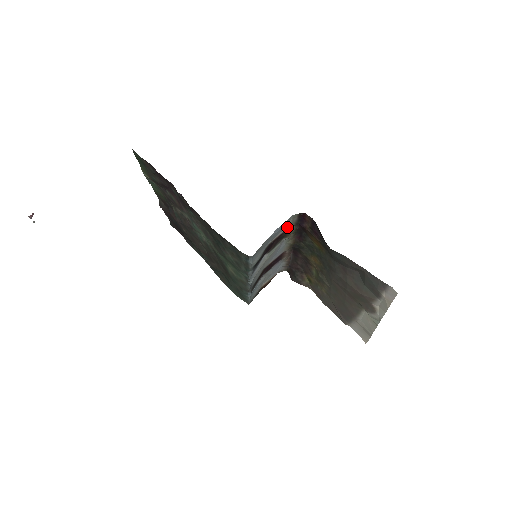
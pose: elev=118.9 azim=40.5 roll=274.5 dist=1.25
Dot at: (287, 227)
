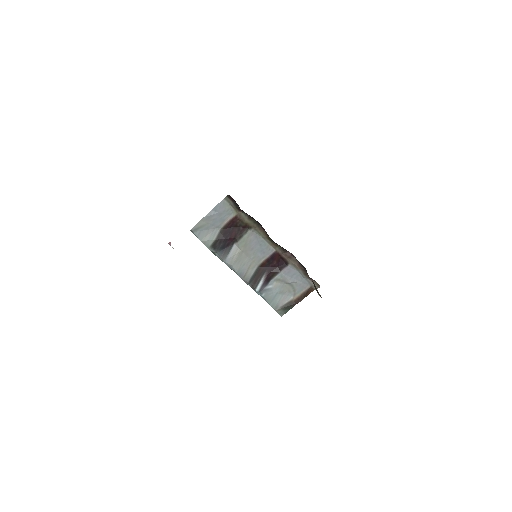
Dot at: (234, 213)
